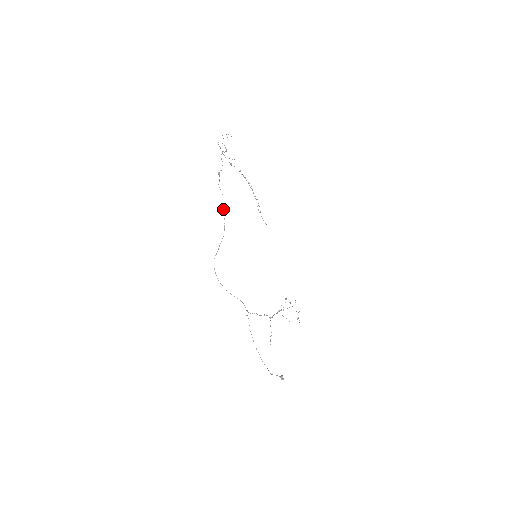
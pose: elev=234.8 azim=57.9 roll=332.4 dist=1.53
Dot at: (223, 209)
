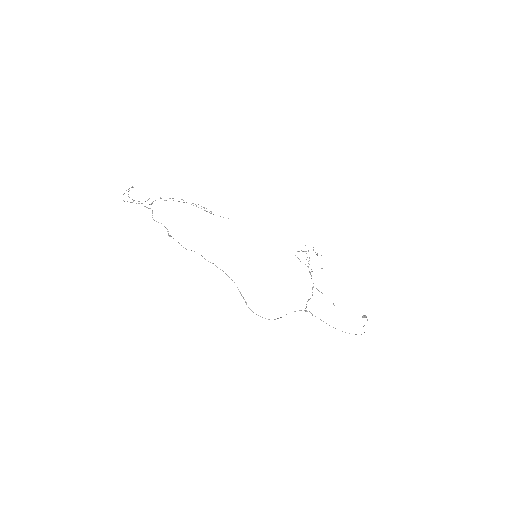
Dot at: occluded
